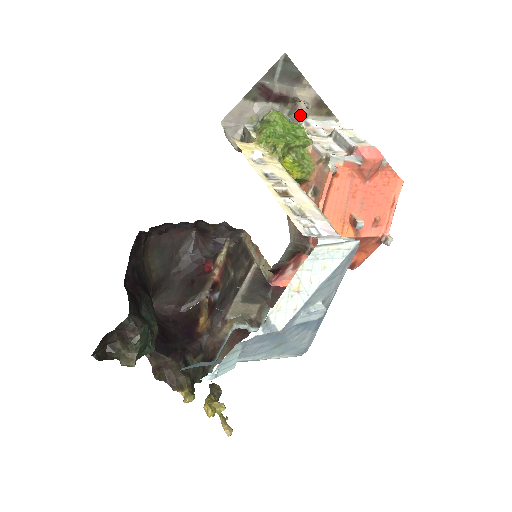
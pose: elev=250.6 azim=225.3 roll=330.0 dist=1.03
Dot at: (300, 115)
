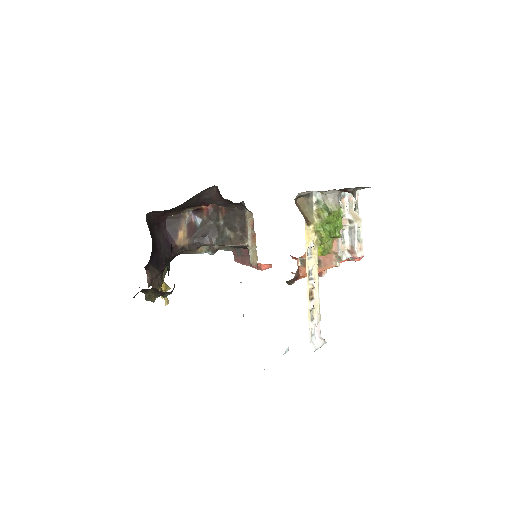
Dot at: occluded
